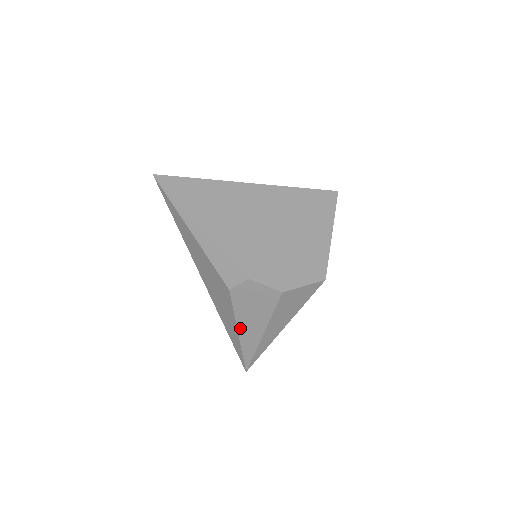
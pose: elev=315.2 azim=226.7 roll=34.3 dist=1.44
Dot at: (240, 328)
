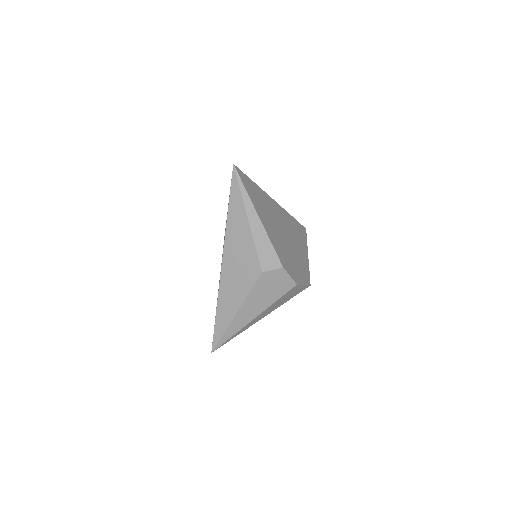
Dot at: (242, 309)
